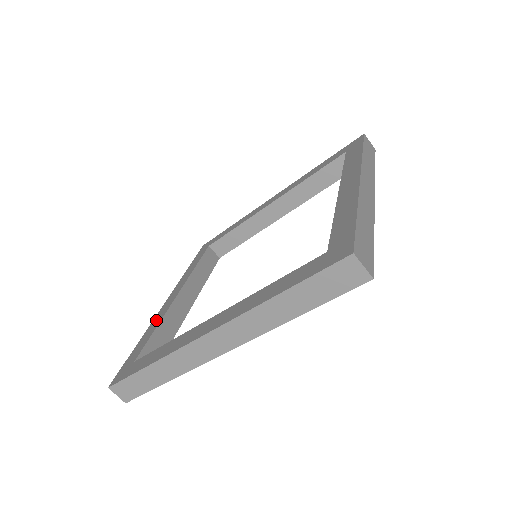
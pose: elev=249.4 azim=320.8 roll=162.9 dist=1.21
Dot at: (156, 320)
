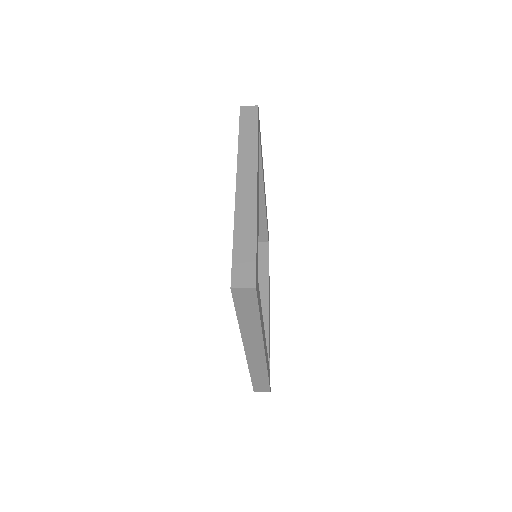
Dot at: occluded
